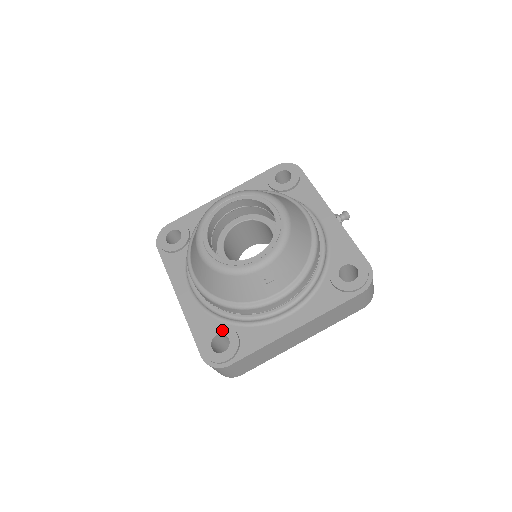
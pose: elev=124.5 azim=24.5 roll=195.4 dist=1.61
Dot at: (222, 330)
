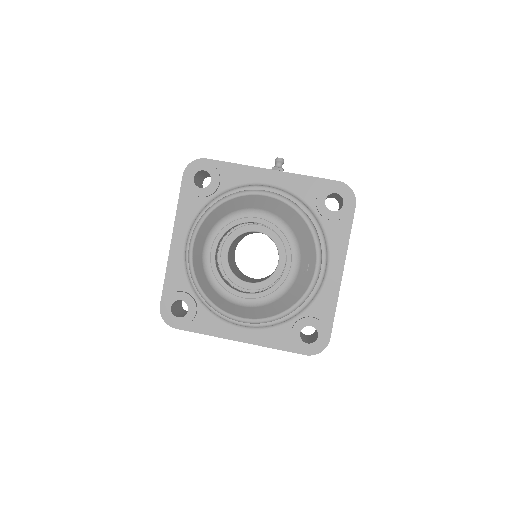
Dot at: (300, 326)
